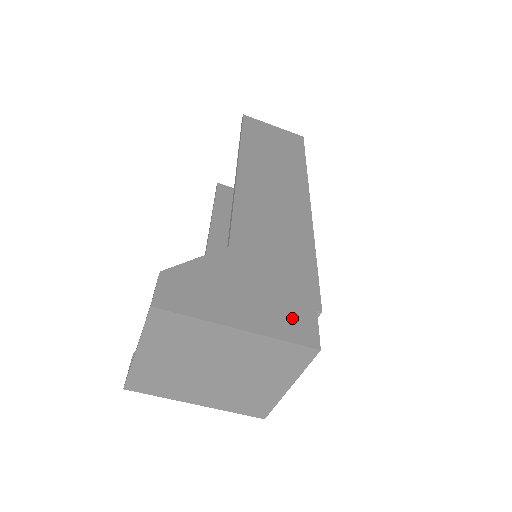
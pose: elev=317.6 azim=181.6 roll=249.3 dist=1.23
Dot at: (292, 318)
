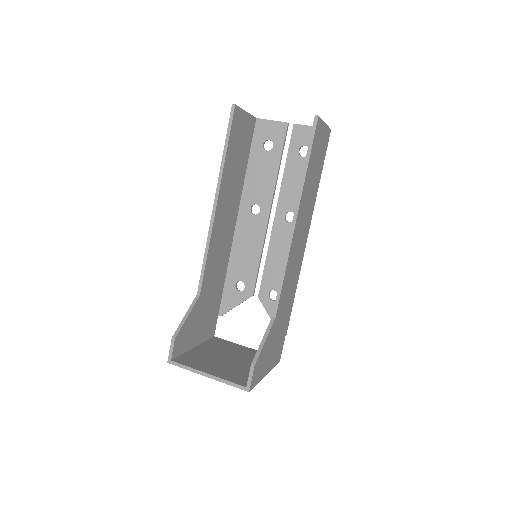
Dot at: (279, 350)
